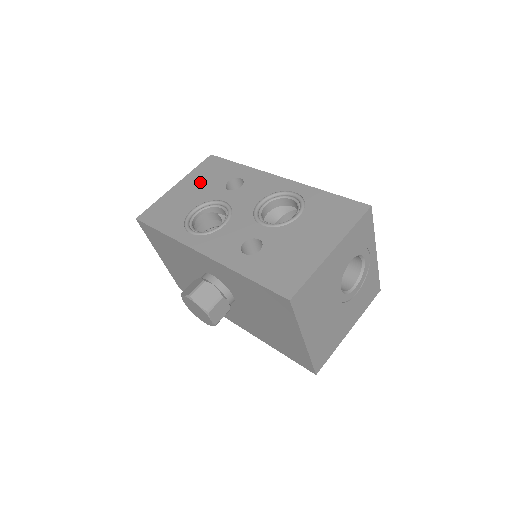
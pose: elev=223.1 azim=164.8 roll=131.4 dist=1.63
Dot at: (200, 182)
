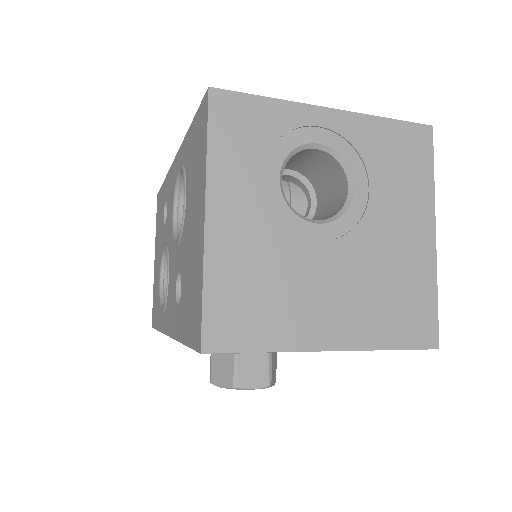
Dot at: (158, 238)
